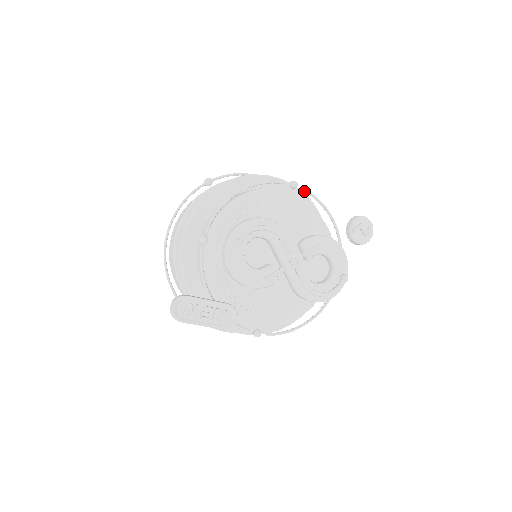
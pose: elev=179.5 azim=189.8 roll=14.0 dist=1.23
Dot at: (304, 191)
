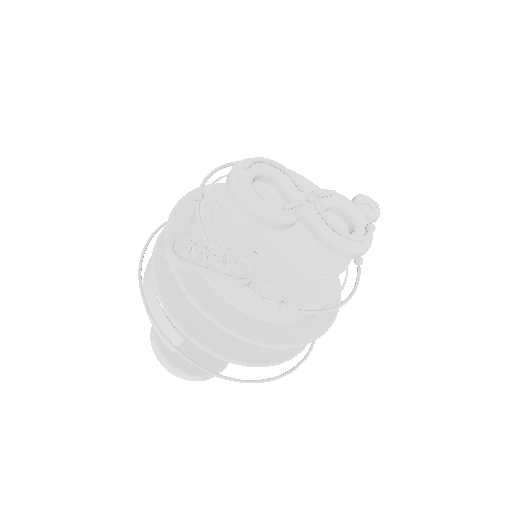
Dot at: occluded
